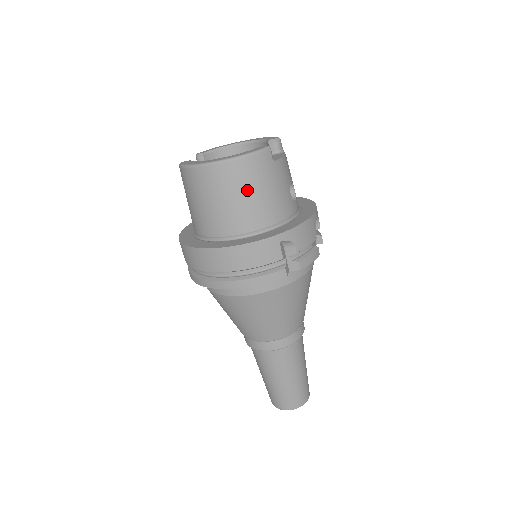
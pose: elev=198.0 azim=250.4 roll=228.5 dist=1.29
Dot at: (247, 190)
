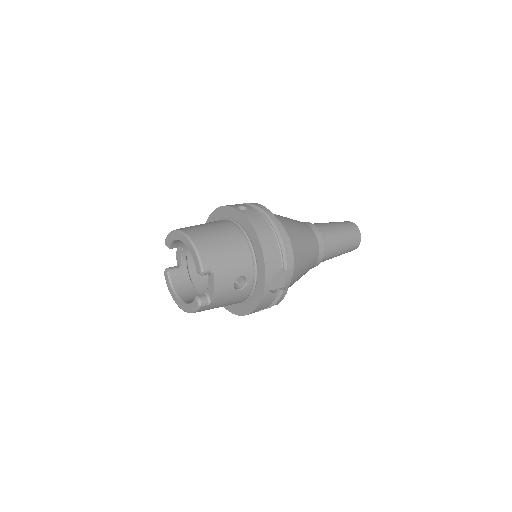
Dot at: occluded
